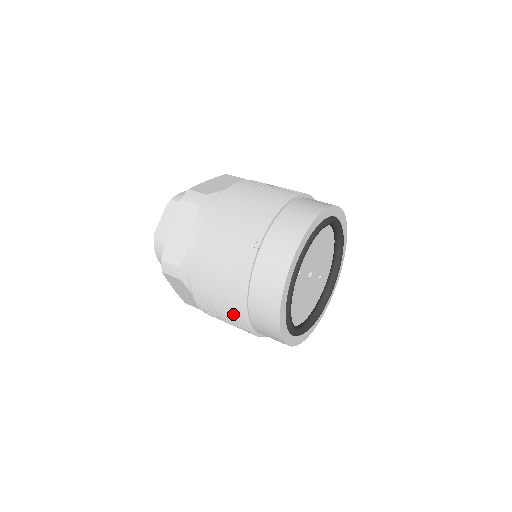
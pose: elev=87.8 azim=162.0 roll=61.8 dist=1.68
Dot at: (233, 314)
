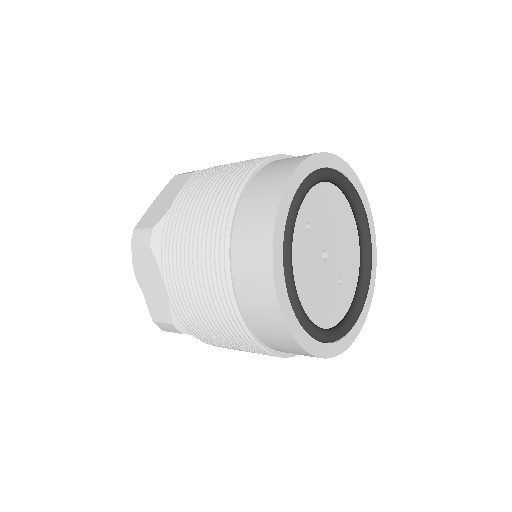
Dot at: (210, 273)
